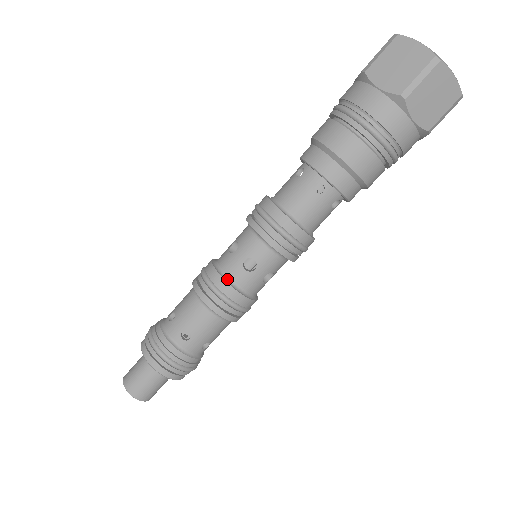
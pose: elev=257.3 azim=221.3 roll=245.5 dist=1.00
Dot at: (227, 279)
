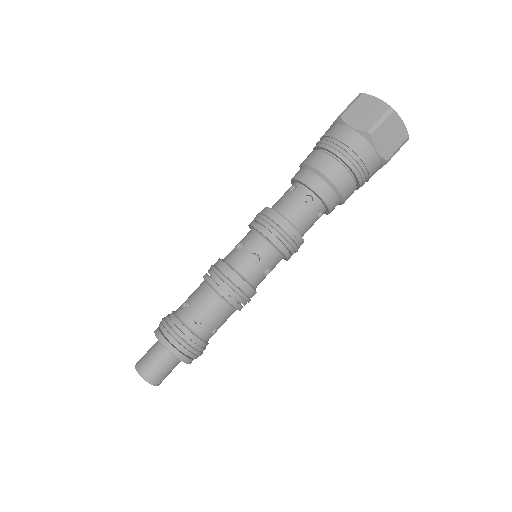
Dot at: (223, 260)
